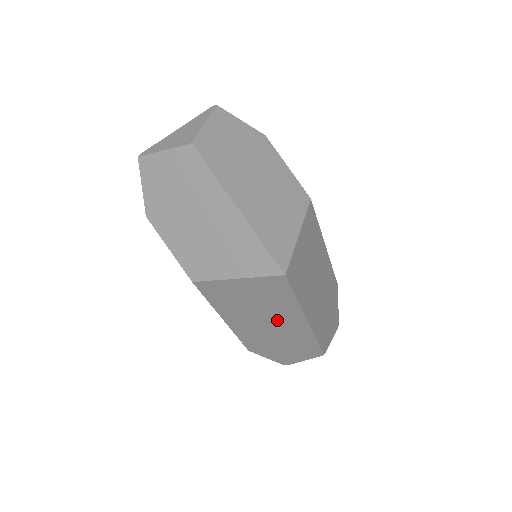
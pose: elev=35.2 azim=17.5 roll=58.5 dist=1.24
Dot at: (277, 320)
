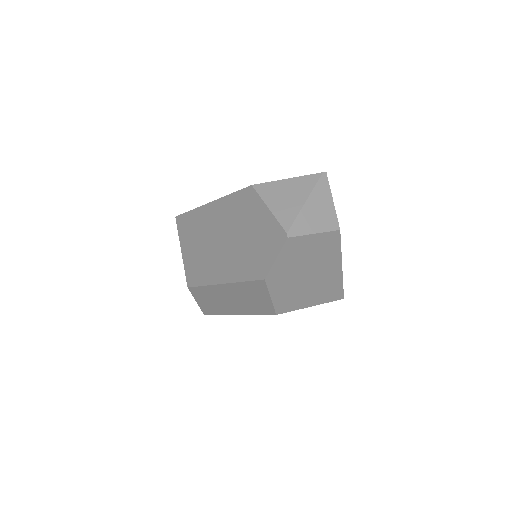
Dot at: occluded
